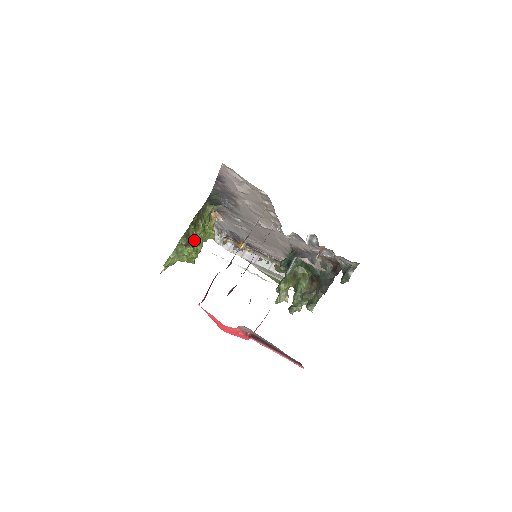
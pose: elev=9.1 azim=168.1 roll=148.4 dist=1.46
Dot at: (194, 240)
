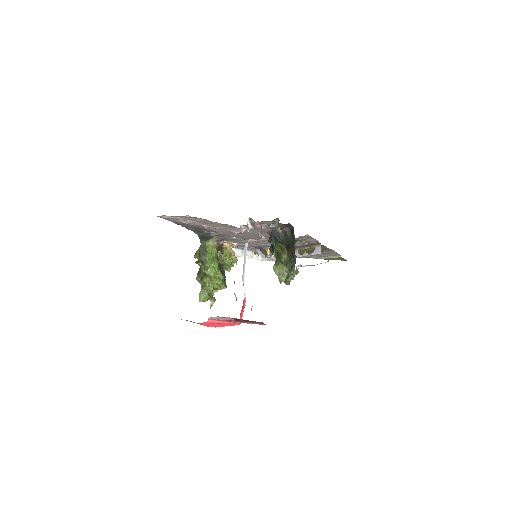
Dot at: (208, 272)
